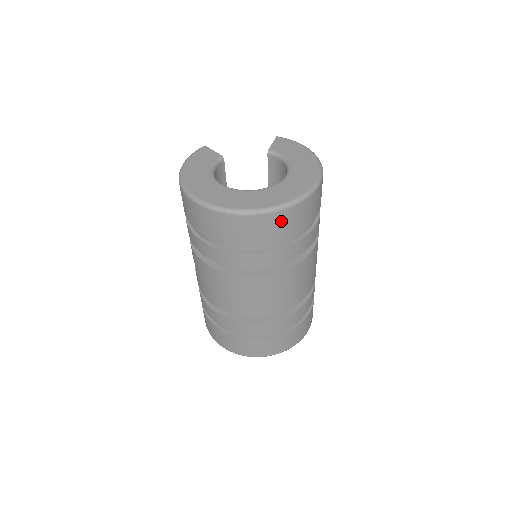
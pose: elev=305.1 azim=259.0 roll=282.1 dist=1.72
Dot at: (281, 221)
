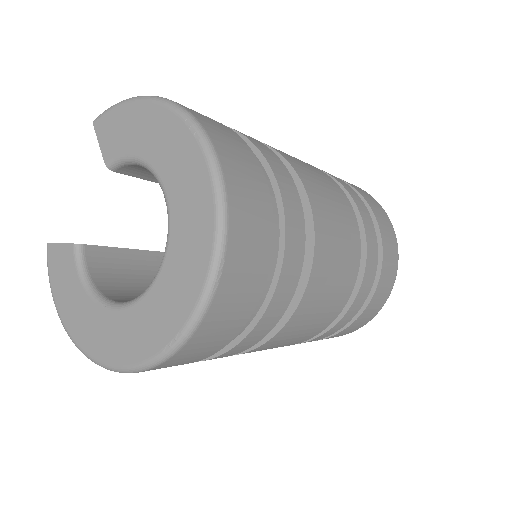
Dot at: (236, 283)
